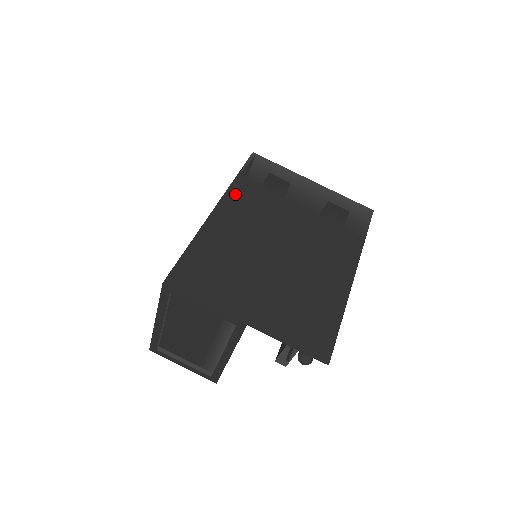
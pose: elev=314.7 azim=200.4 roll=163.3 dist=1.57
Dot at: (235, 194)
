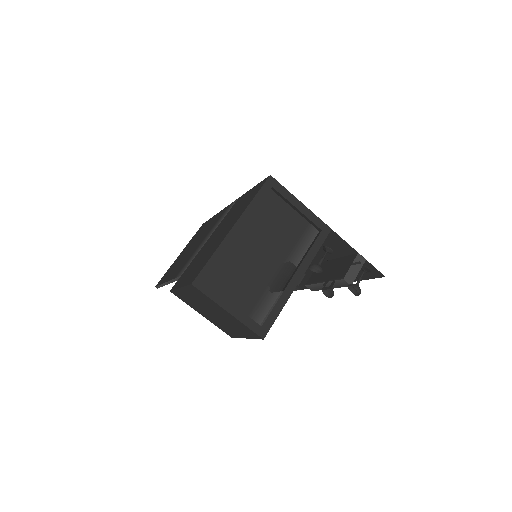
Dot at: occluded
